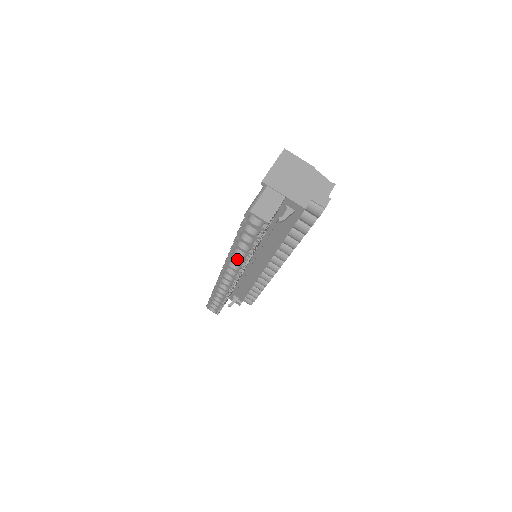
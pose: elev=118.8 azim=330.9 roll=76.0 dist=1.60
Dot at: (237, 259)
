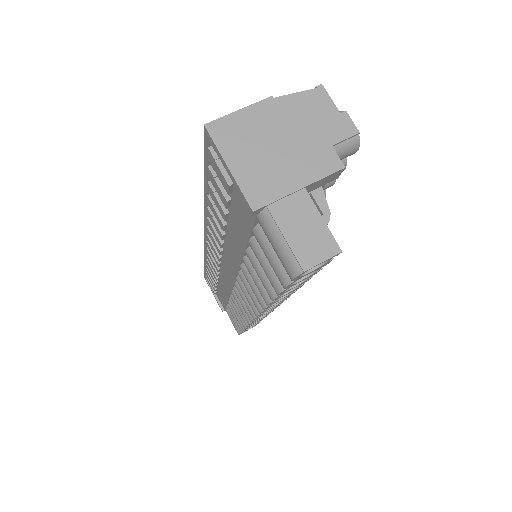
Dot at: occluded
